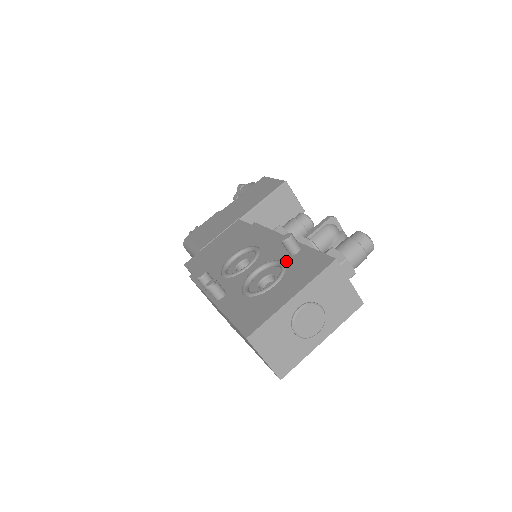
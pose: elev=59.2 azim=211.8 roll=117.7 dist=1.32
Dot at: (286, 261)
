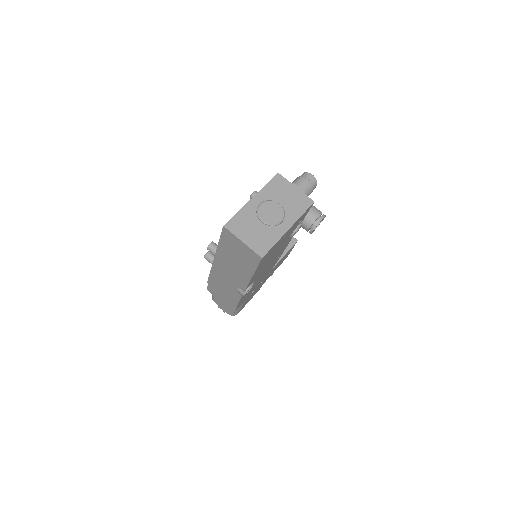
Dot at: occluded
